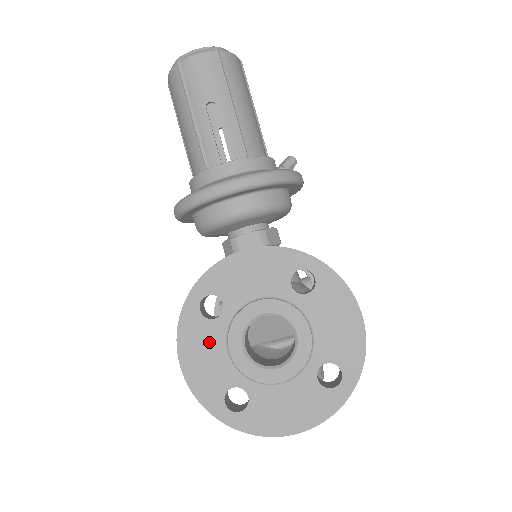
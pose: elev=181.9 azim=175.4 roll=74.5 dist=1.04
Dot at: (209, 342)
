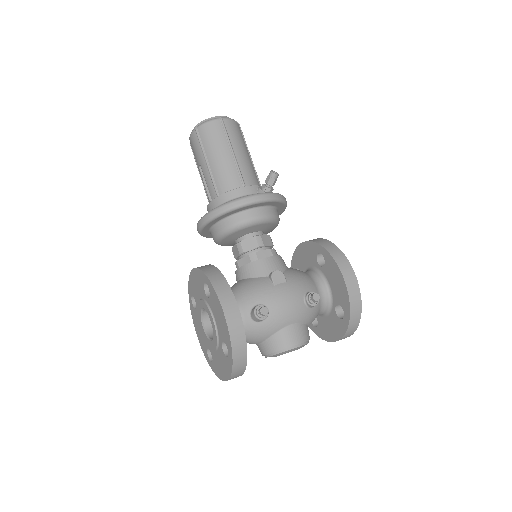
Dot at: (198, 322)
